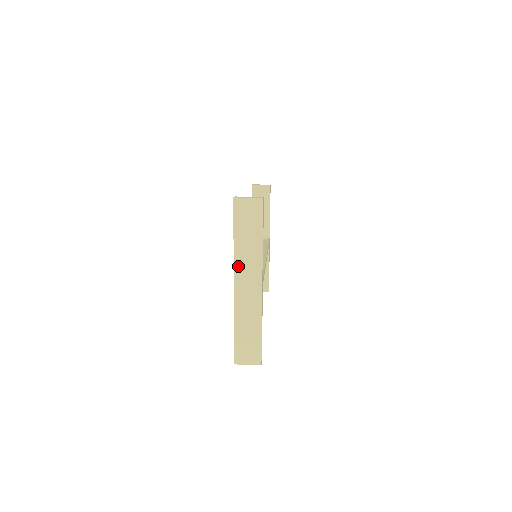
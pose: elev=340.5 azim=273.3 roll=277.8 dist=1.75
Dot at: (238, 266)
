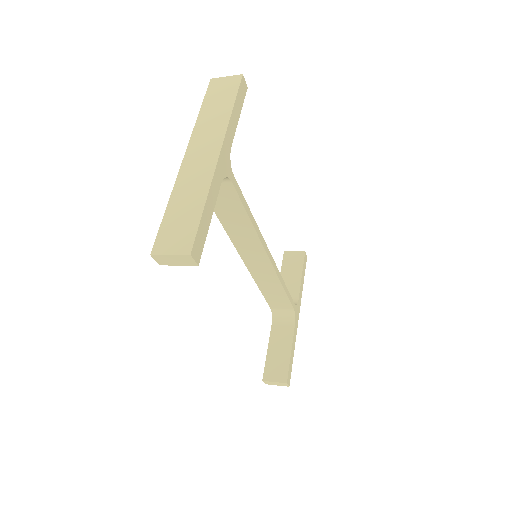
Dot at: (196, 136)
